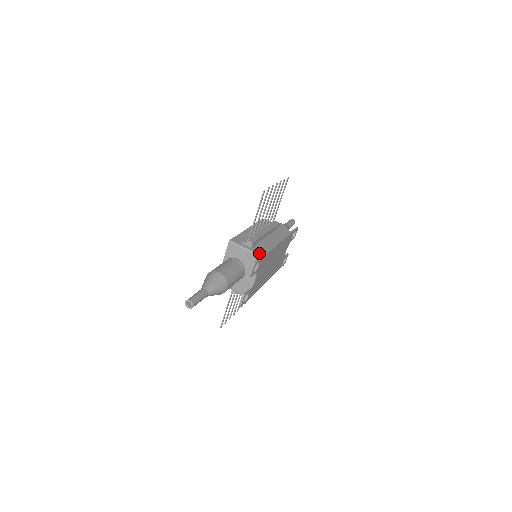
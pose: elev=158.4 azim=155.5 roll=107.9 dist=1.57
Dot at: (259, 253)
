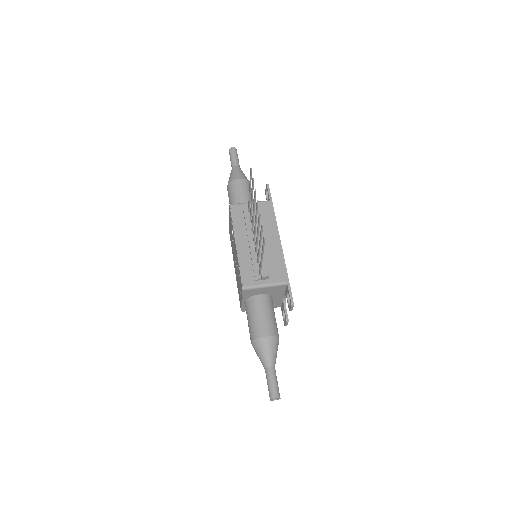
Dot at: (282, 281)
